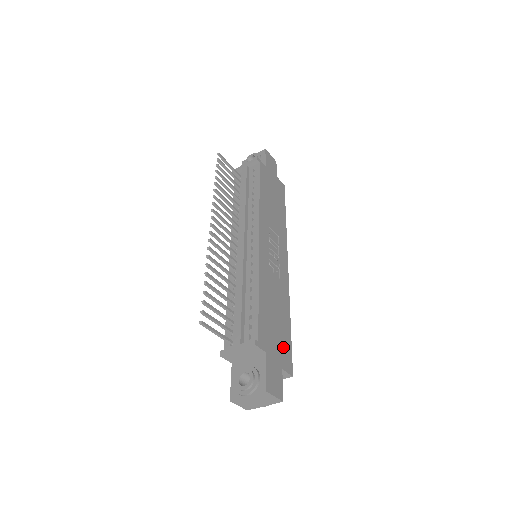
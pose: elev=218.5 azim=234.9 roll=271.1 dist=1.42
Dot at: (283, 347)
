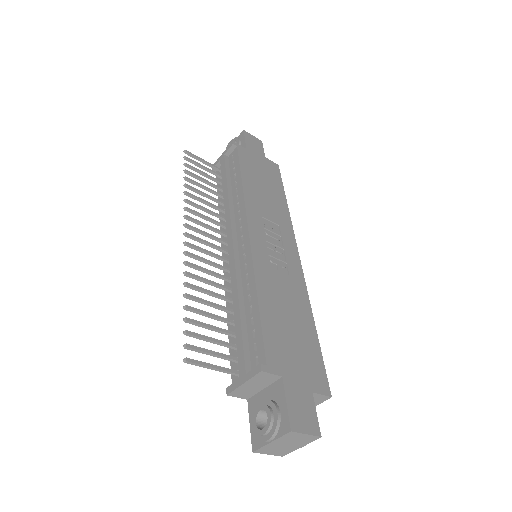
Dot at: (309, 362)
